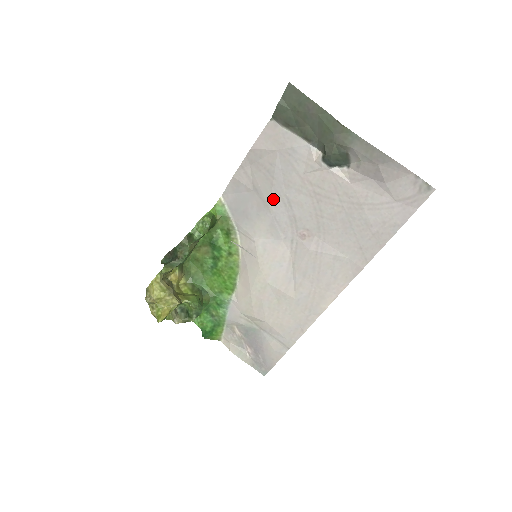
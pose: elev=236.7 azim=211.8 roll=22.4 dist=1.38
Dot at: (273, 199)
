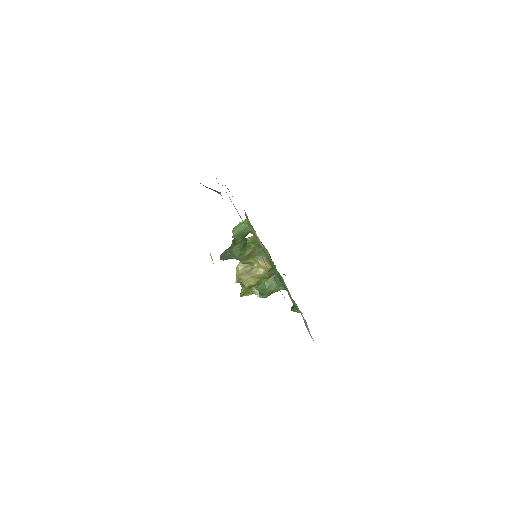
Dot at: occluded
